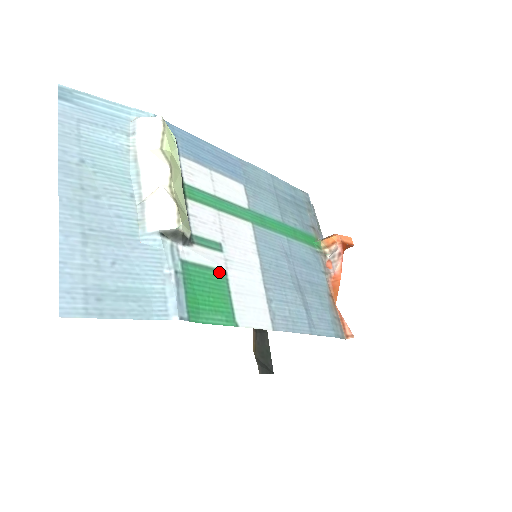
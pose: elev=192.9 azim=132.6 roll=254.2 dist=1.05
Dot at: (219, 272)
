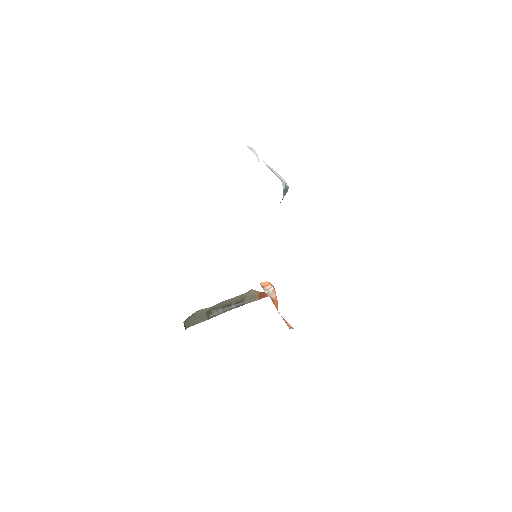
Dot at: occluded
